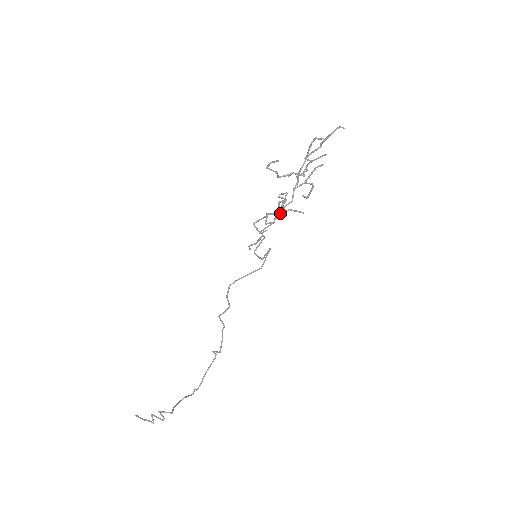
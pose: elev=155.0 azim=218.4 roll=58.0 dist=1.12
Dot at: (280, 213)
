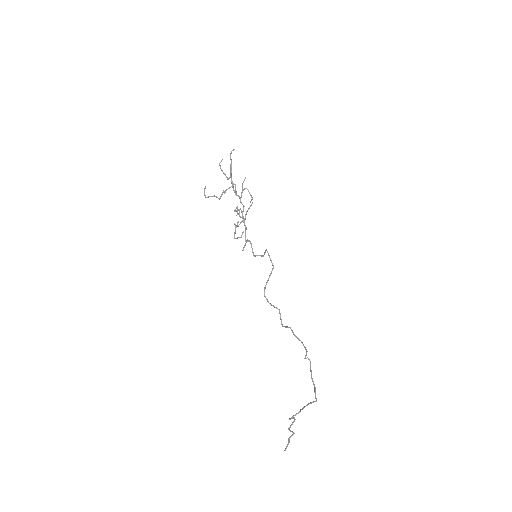
Dot at: (243, 218)
